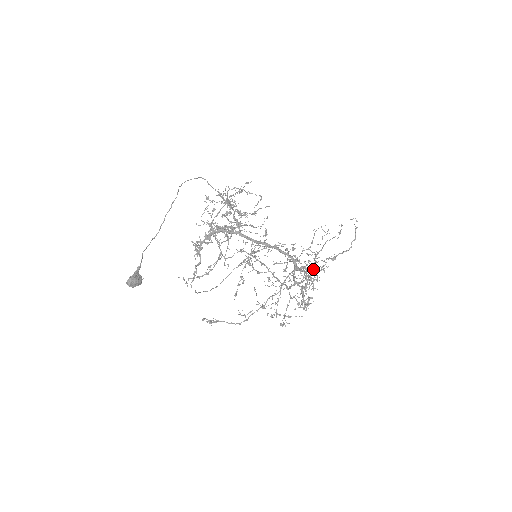
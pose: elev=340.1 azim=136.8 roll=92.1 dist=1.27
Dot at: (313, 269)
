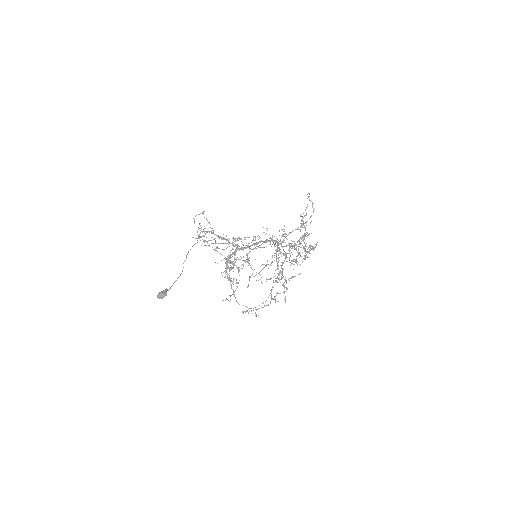
Dot at: (282, 235)
